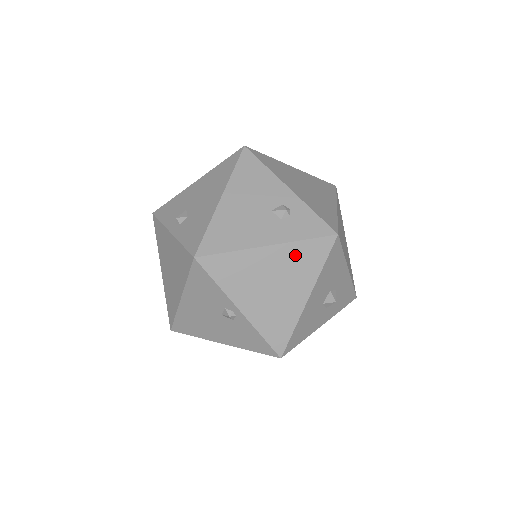
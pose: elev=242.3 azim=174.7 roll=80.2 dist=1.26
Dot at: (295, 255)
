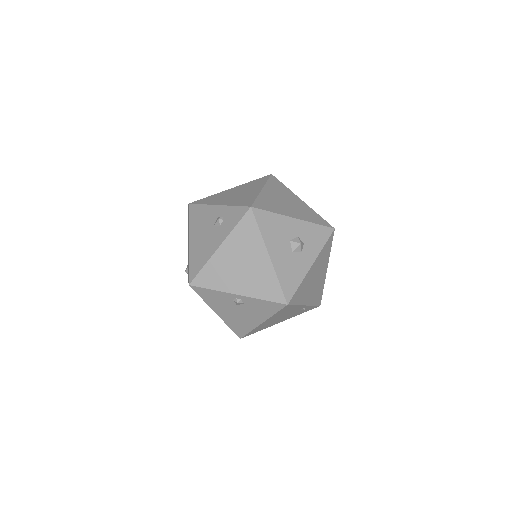
Dot at: (238, 239)
